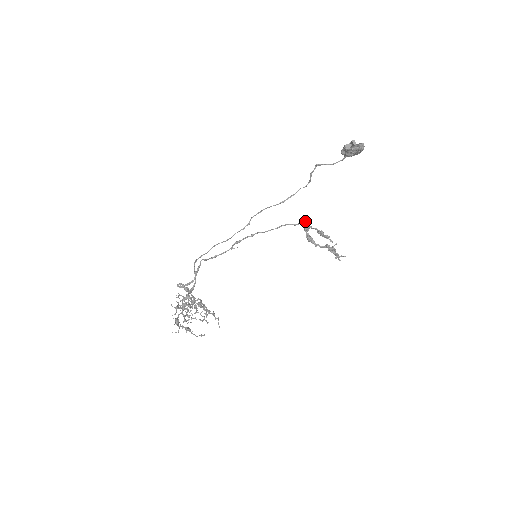
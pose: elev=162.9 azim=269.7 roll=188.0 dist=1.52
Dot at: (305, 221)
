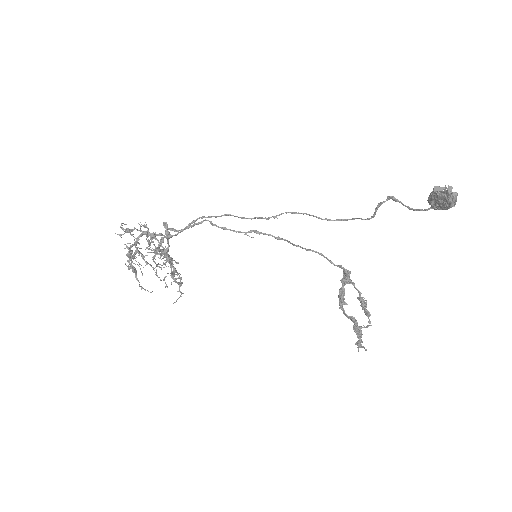
Dot at: occluded
